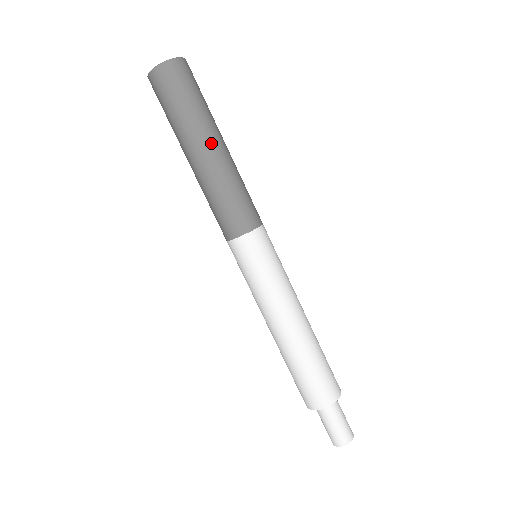
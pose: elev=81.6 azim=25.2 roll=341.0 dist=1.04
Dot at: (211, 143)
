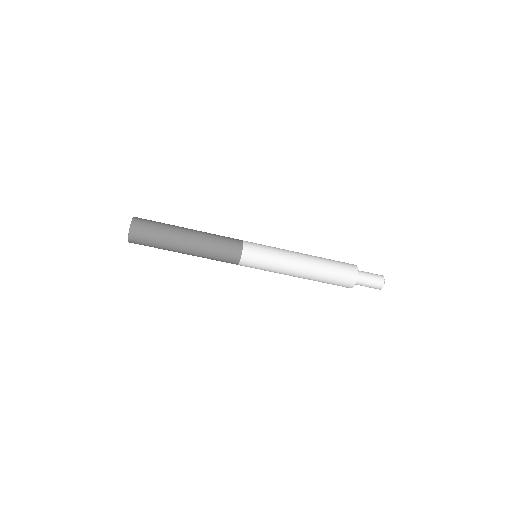
Dot at: (182, 252)
